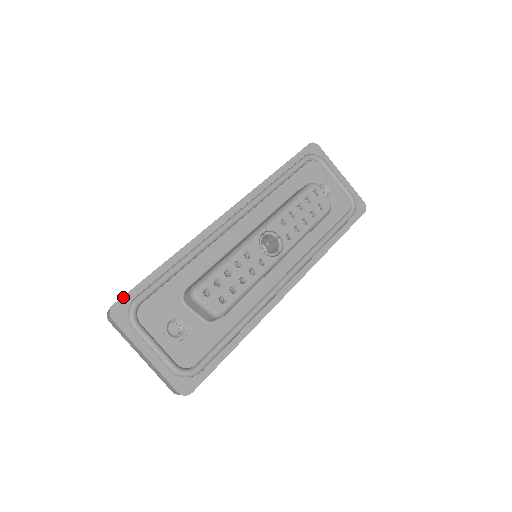
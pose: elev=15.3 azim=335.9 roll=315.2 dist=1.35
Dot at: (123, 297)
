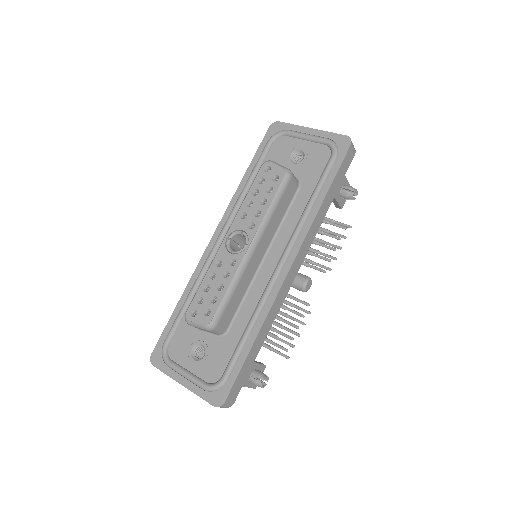
Dot at: (156, 345)
